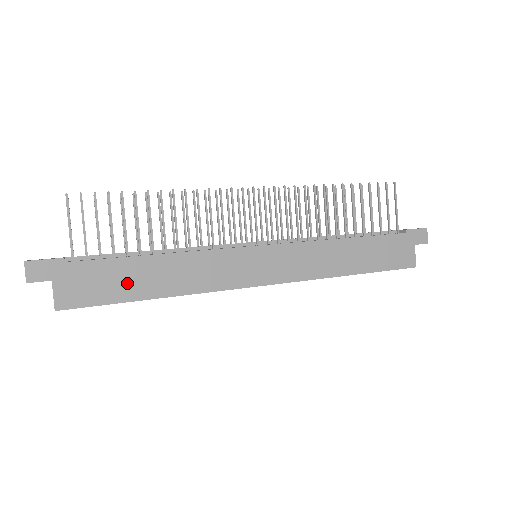
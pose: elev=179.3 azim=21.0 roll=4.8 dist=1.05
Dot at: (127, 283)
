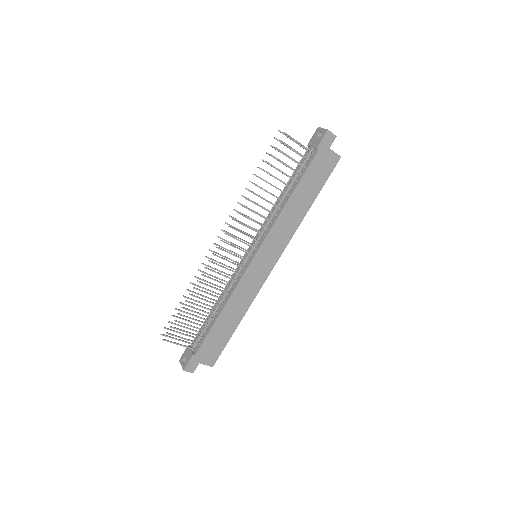
Dot at: (223, 333)
